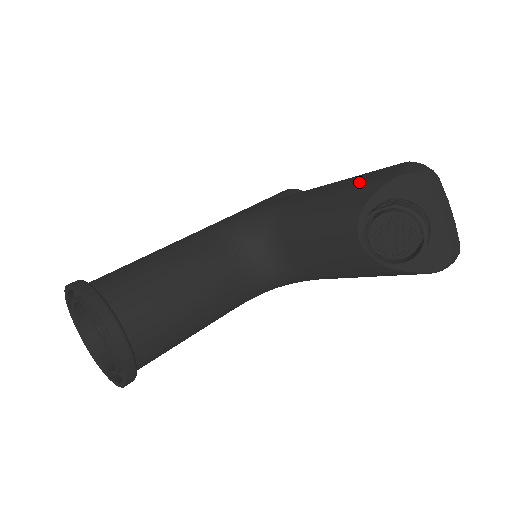
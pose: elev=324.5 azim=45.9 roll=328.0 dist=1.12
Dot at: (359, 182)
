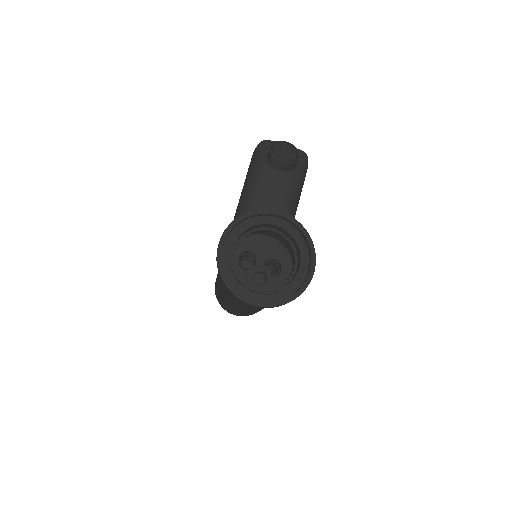
Dot at: (250, 169)
